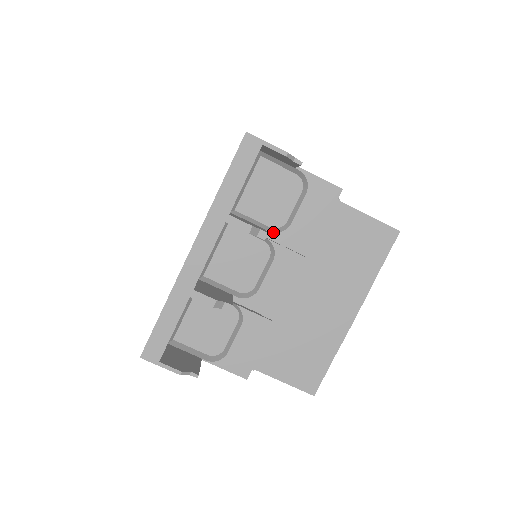
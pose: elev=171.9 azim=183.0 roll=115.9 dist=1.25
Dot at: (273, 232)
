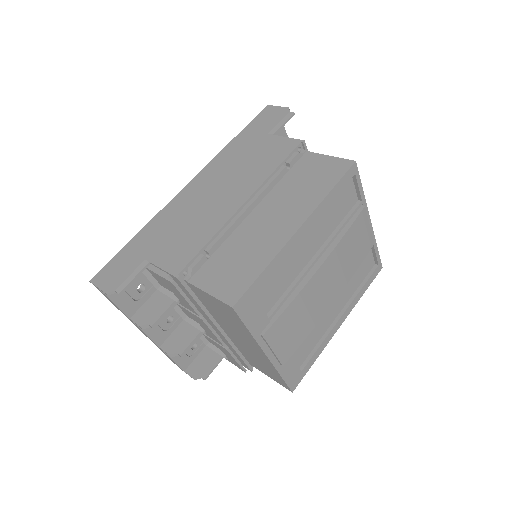
Dot at: occluded
